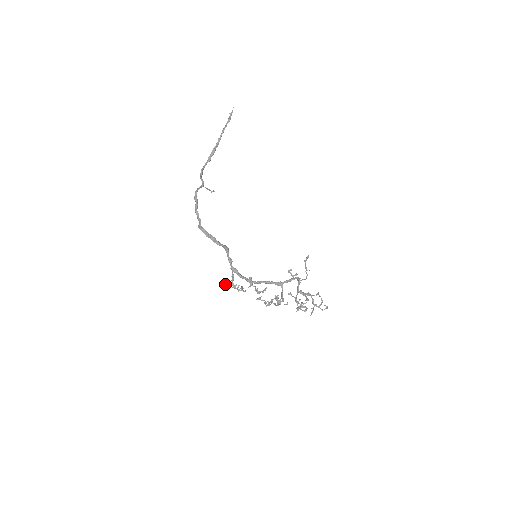
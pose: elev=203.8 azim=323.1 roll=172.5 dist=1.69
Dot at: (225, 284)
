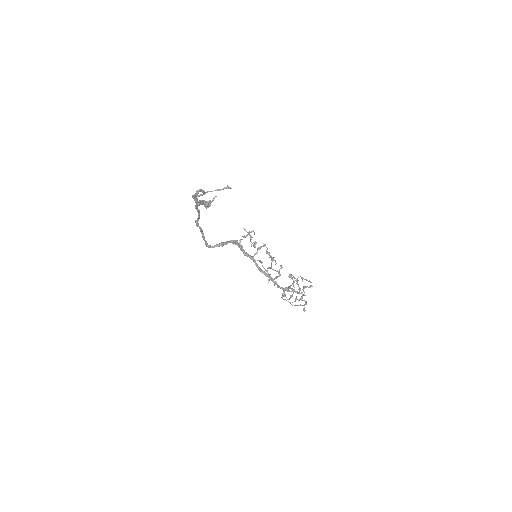
Dot at: (244, 229)
